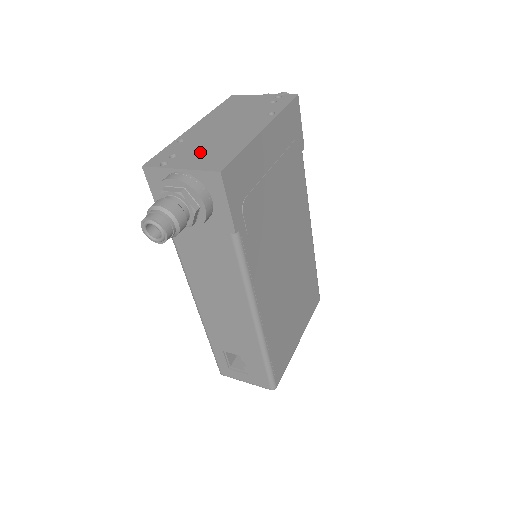
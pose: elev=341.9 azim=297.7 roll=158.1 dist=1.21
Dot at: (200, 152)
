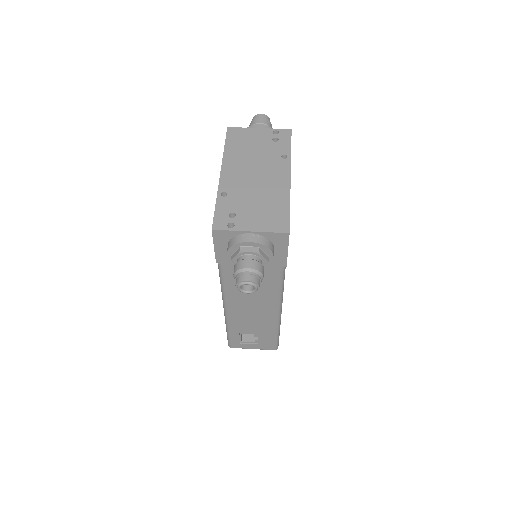
Dot at: (254, 209)
